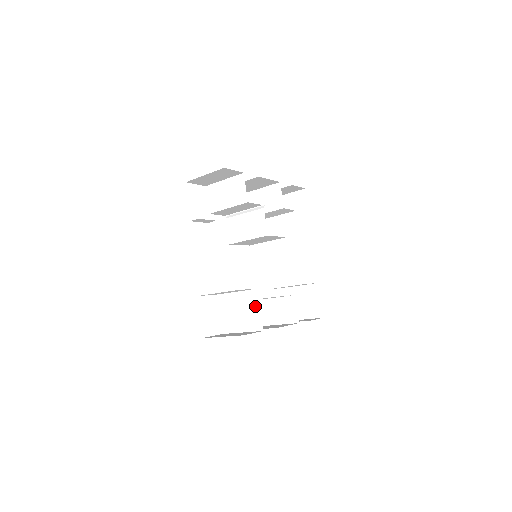
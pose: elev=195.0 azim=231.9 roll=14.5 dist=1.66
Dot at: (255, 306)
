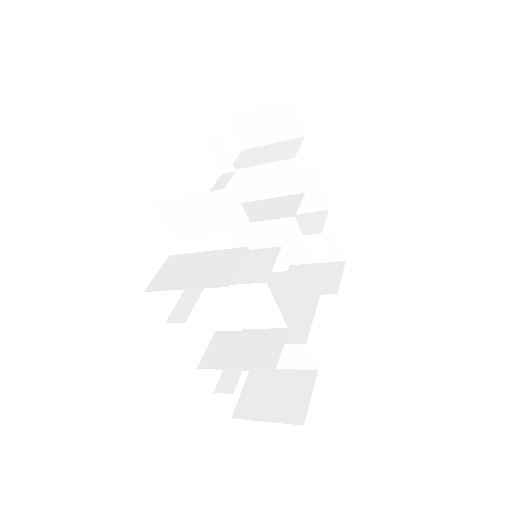
Dot at: (235, 255)
